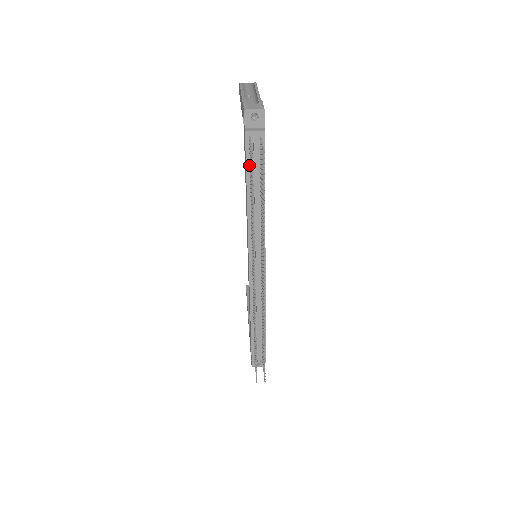
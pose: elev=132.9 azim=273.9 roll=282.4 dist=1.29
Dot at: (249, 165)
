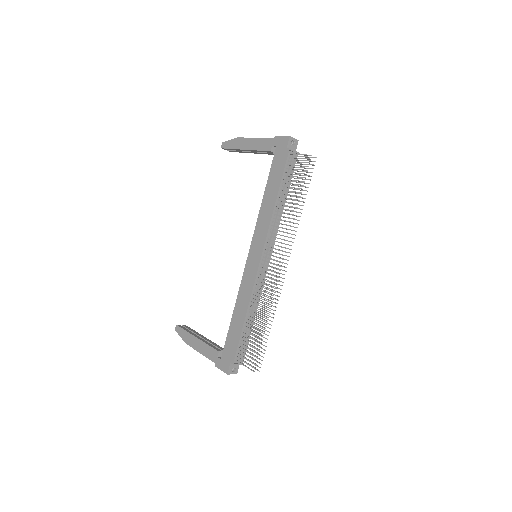
Dot at: (285, 173)
